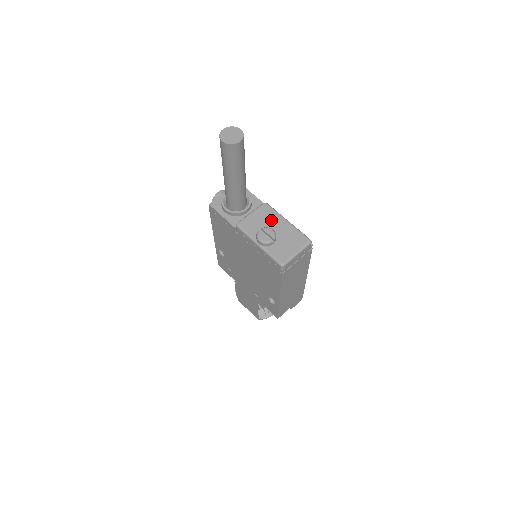
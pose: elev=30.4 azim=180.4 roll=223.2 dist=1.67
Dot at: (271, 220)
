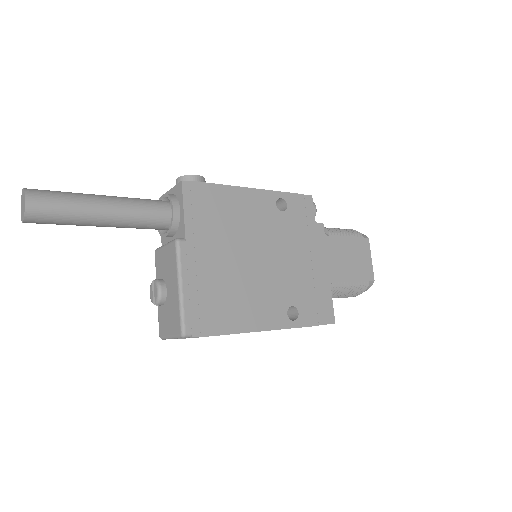
Dot at: (170, 272)
